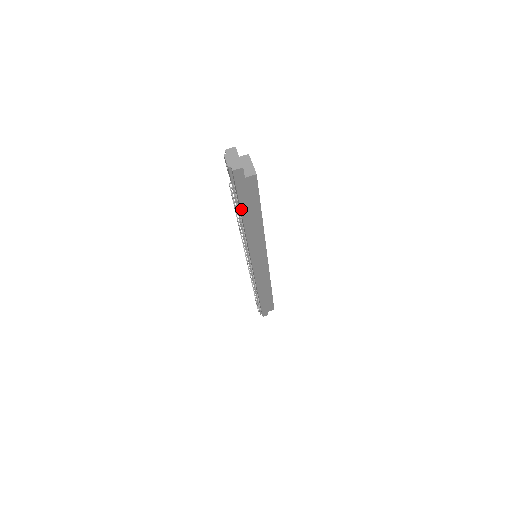
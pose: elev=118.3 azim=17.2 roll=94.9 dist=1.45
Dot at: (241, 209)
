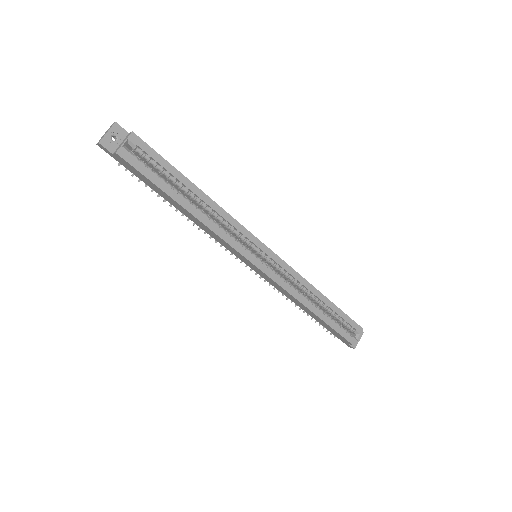
Dot at: (152, 188)
